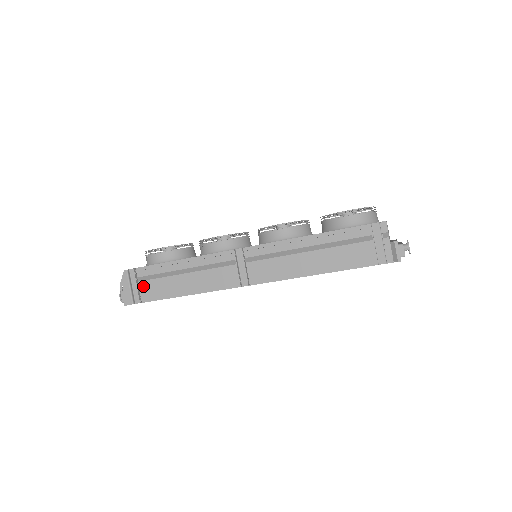
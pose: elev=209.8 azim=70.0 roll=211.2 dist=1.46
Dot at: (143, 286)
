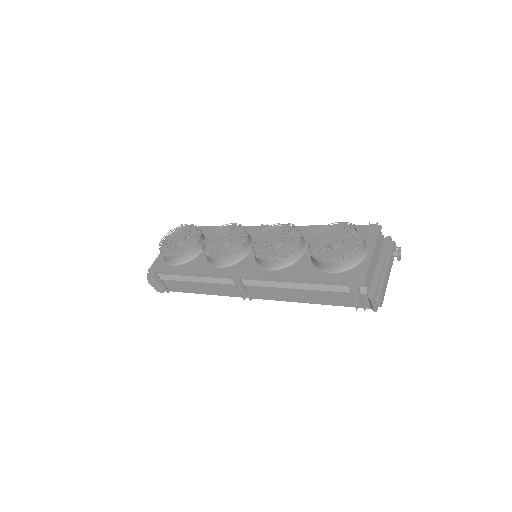
Dot at: (166, 283)
